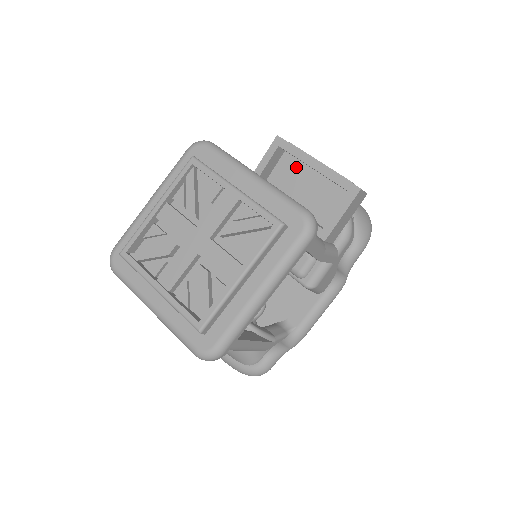
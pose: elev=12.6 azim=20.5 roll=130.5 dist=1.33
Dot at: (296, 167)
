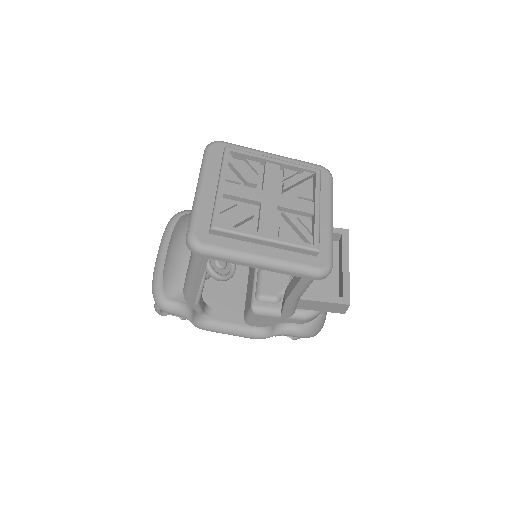
Dot at: (333, 254)
